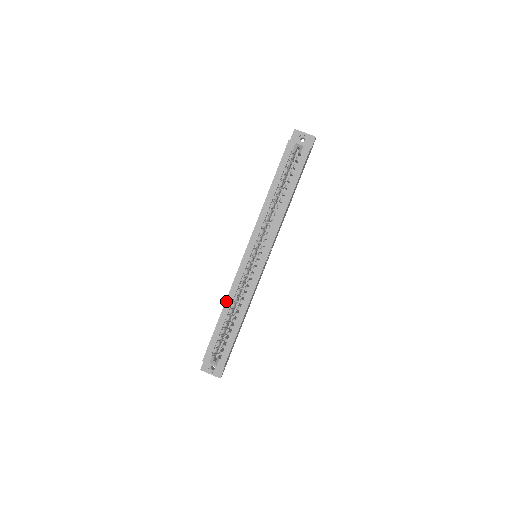
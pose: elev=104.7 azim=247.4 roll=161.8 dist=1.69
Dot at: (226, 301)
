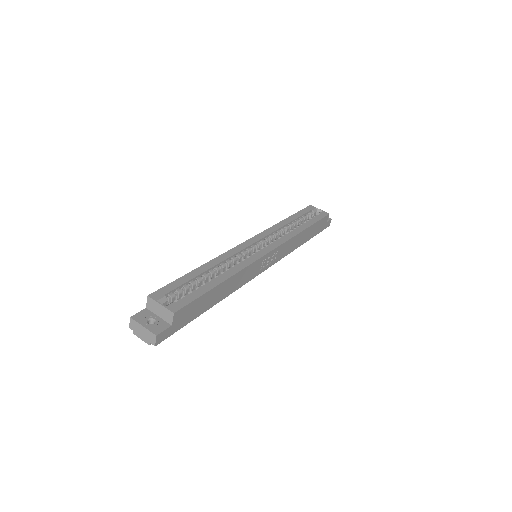
Dot at: (211, 261)
